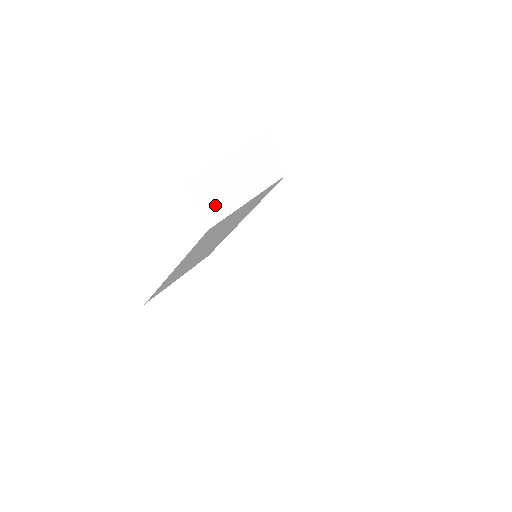
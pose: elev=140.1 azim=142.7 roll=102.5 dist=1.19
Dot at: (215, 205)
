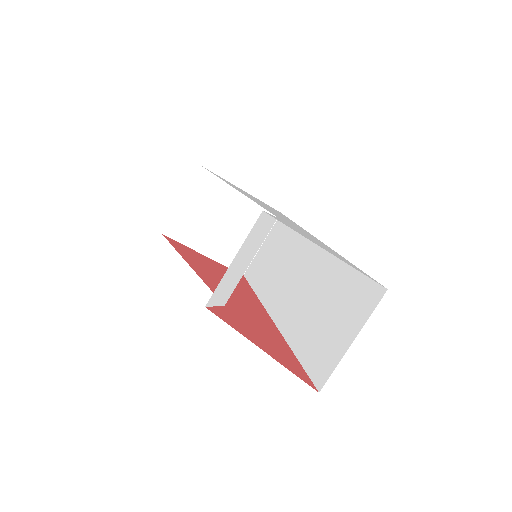
Dot at: (226, 293)
